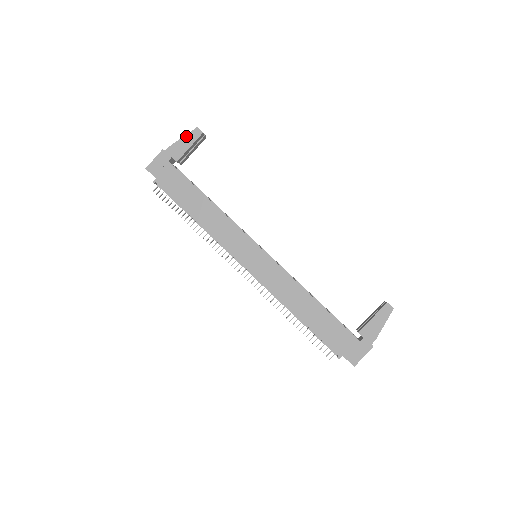
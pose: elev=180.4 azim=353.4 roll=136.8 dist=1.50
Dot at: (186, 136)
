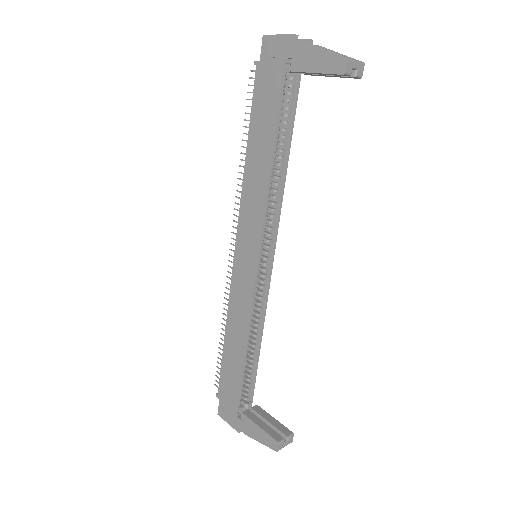
Dot at: (327, 52)
